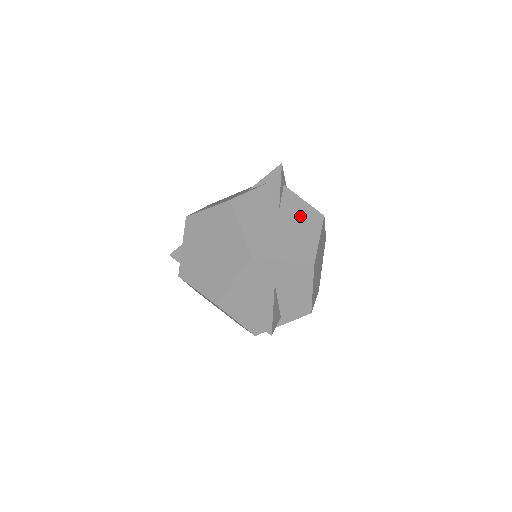
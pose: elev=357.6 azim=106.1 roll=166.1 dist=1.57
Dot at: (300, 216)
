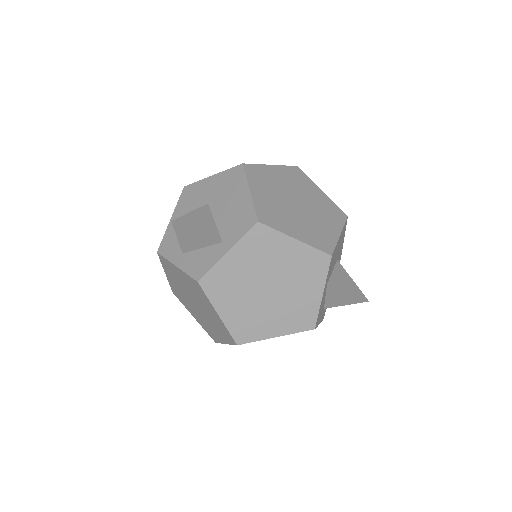
Dot at: occluded
